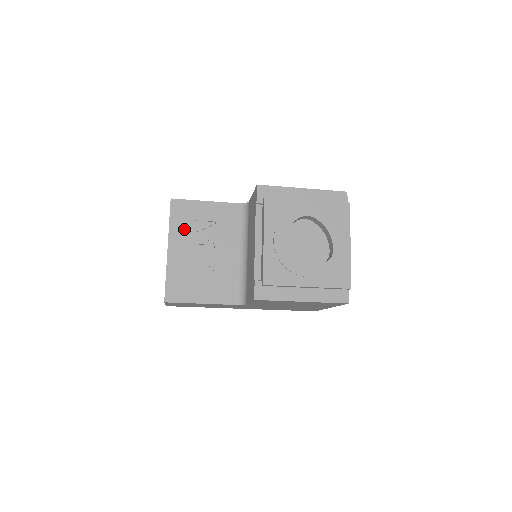
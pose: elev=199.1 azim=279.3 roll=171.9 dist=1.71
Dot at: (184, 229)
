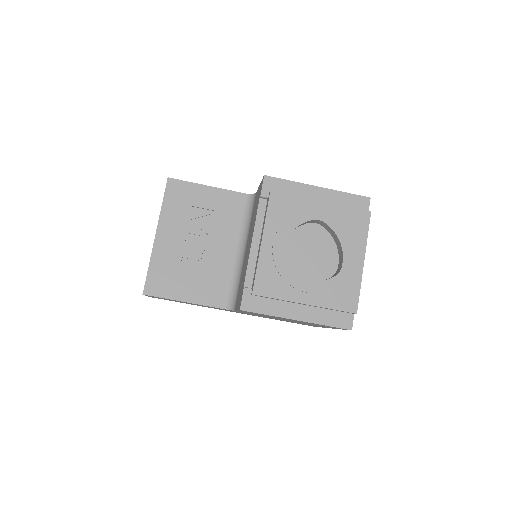
Dot at: (178, 214)
